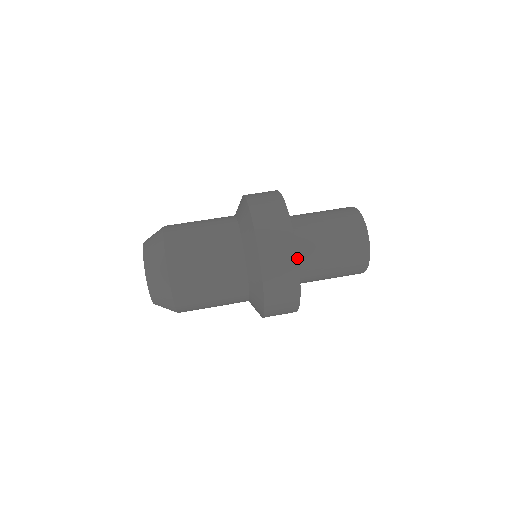
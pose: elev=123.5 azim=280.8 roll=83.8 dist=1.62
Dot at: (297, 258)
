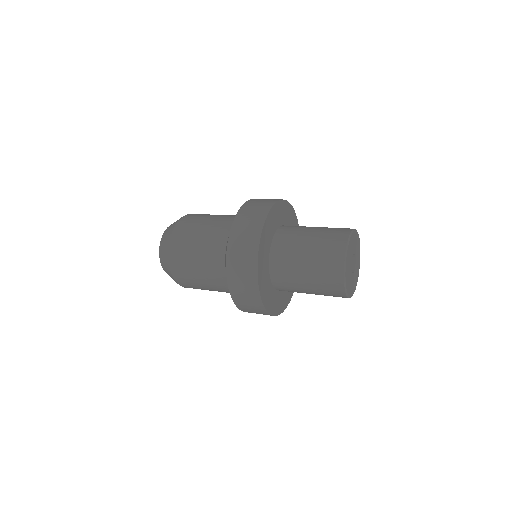
Dot at: (261, 232)
